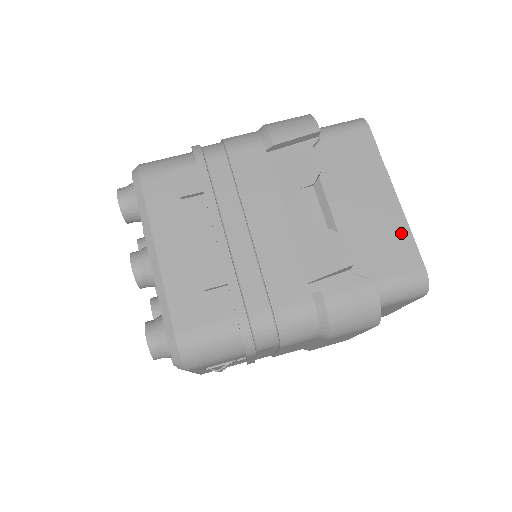
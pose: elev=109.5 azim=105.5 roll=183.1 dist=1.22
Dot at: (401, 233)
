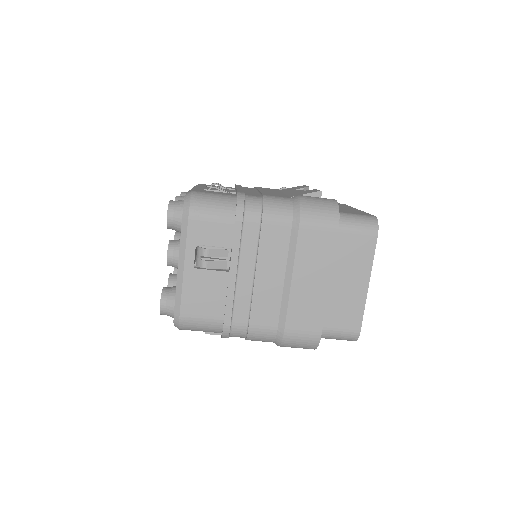
Dot at: occluded
